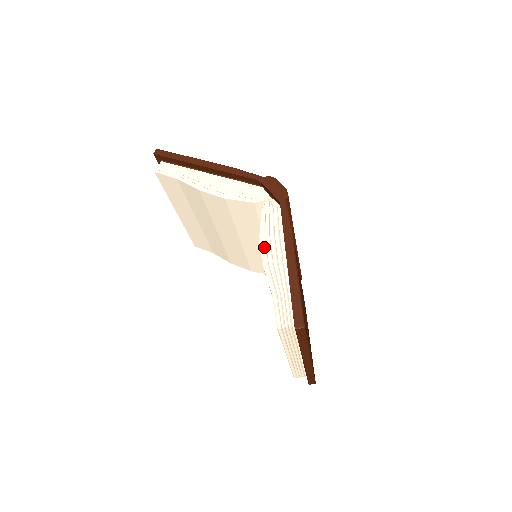
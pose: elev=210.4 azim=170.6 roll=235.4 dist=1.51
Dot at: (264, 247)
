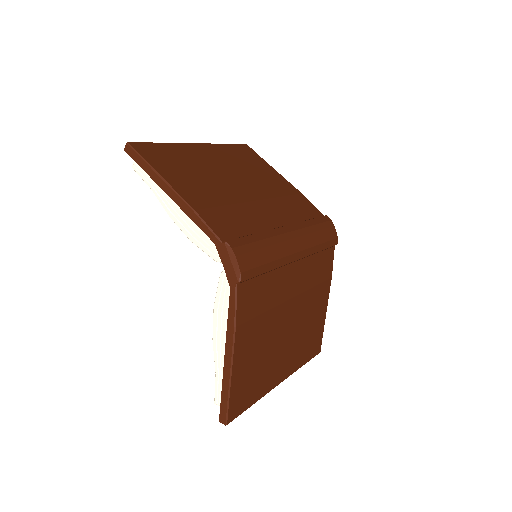
Dot at: (216, 322)
